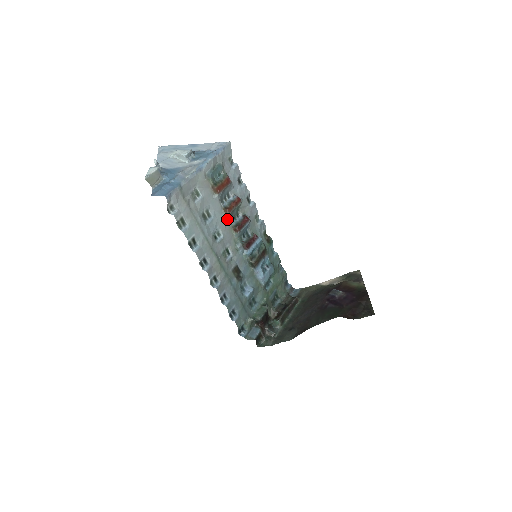
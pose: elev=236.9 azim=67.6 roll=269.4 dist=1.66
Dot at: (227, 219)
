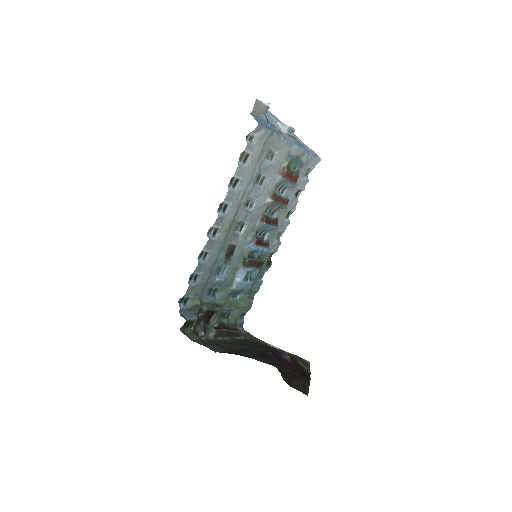
Dot at: (267, 203)
